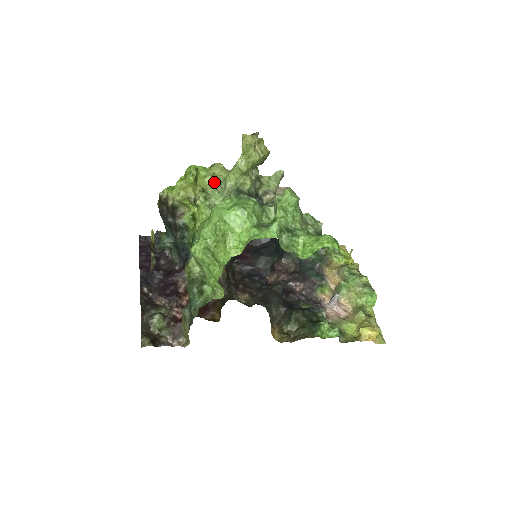
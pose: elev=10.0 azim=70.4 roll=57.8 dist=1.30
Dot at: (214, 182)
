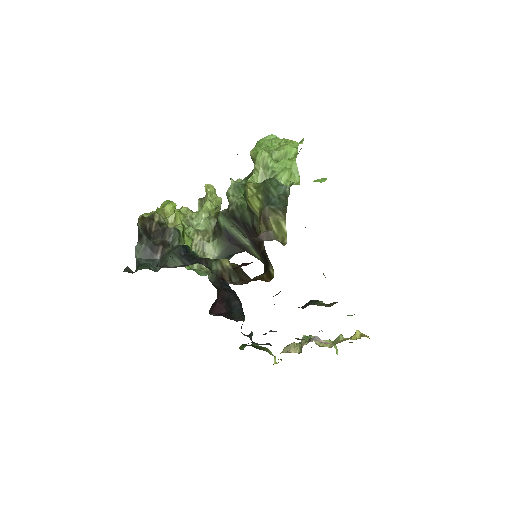
Dot at: (187, 218)
